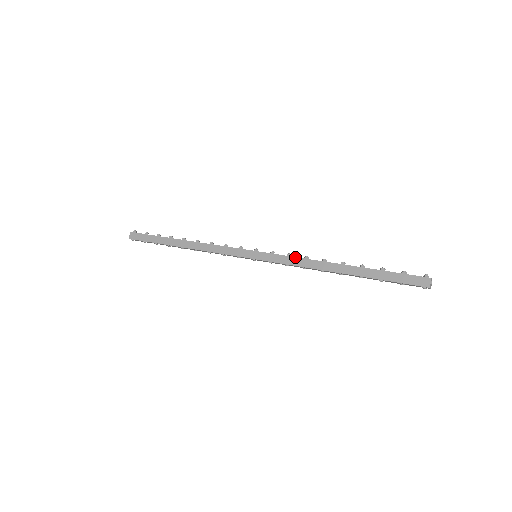
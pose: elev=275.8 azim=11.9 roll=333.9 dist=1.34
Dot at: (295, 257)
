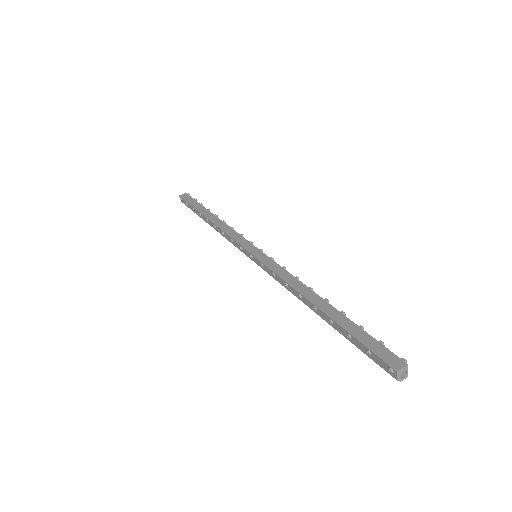
Dot at: (287, 271)
